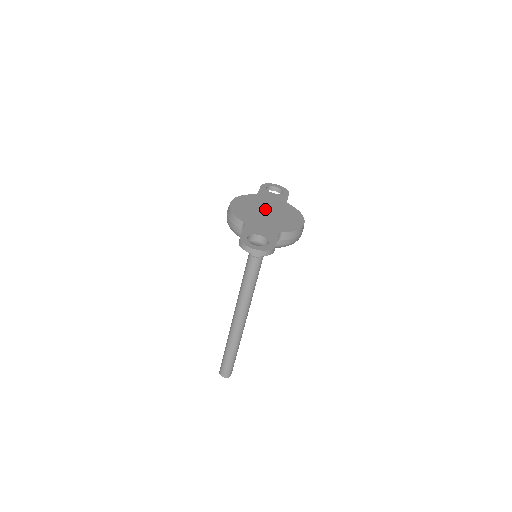
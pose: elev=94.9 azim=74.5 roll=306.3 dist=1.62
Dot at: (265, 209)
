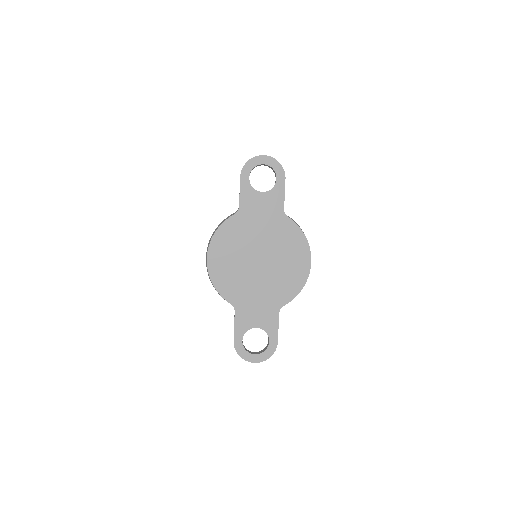
Dot at: (255, 254)
